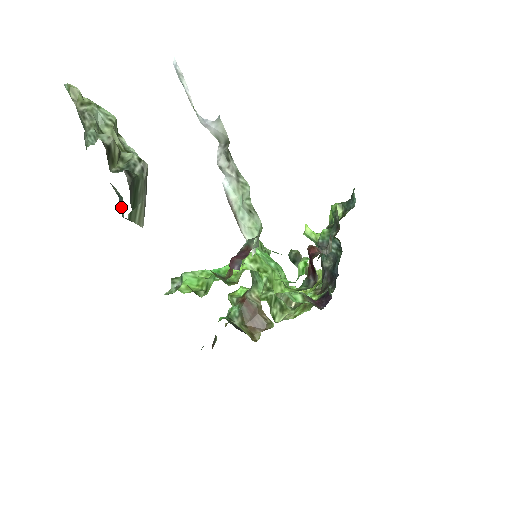
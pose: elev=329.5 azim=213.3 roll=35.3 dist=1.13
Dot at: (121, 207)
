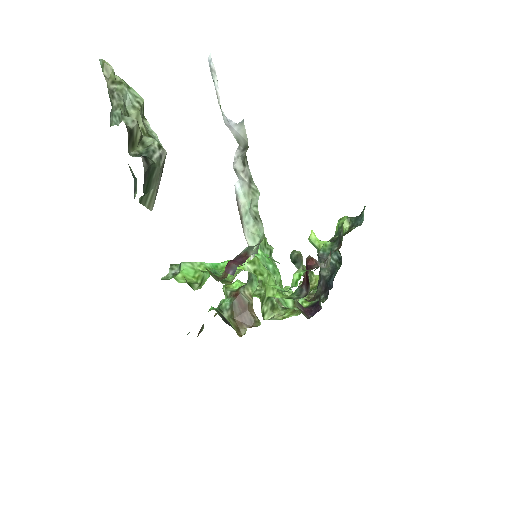
Dot at: (134, 188)
